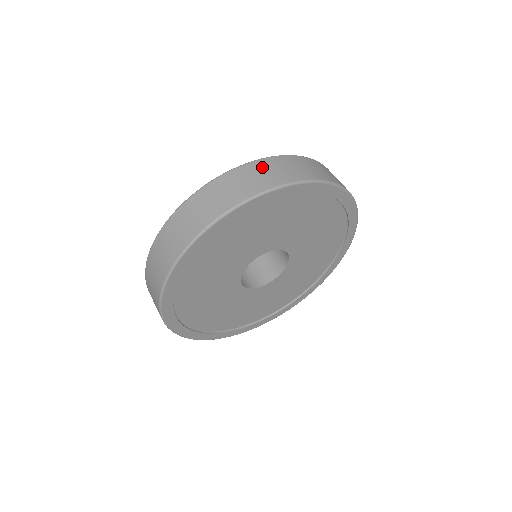
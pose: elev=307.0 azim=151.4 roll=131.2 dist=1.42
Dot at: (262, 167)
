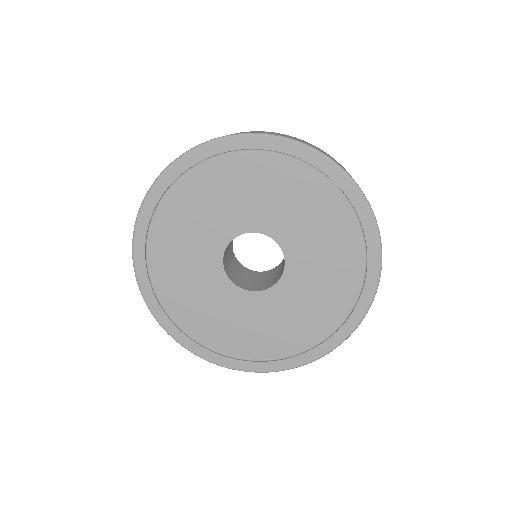
Dot at: (334, 159)
